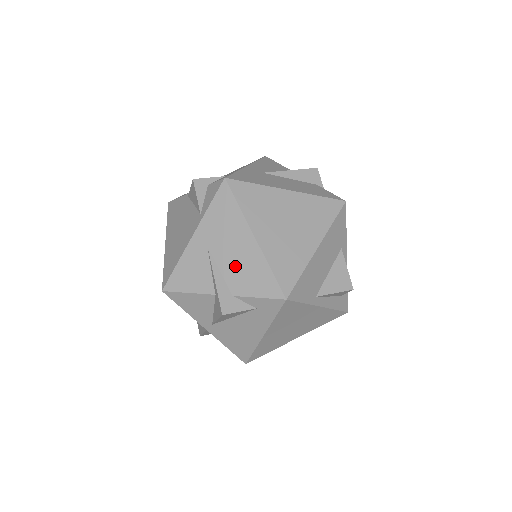
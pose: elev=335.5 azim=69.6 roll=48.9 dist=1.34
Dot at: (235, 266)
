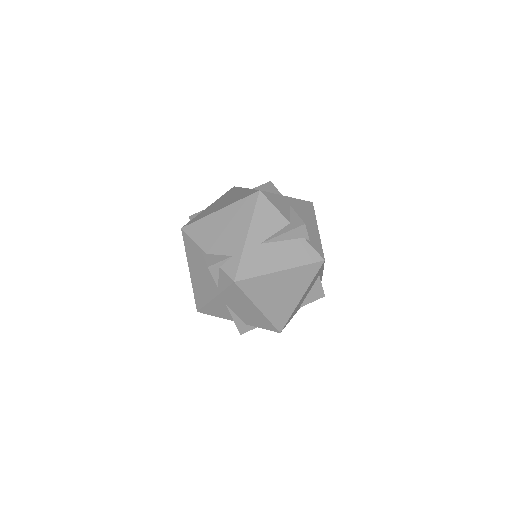
Dot at: (246, 316)
